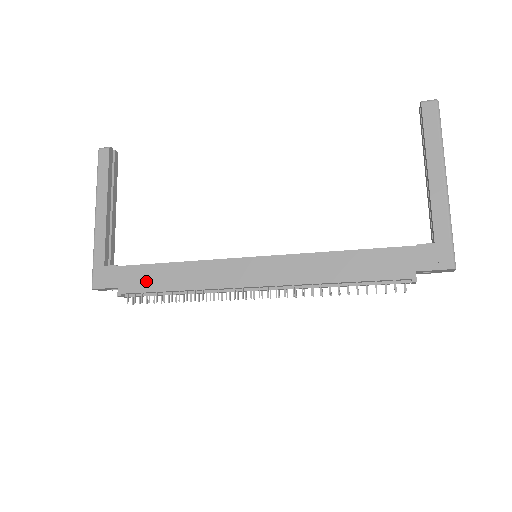
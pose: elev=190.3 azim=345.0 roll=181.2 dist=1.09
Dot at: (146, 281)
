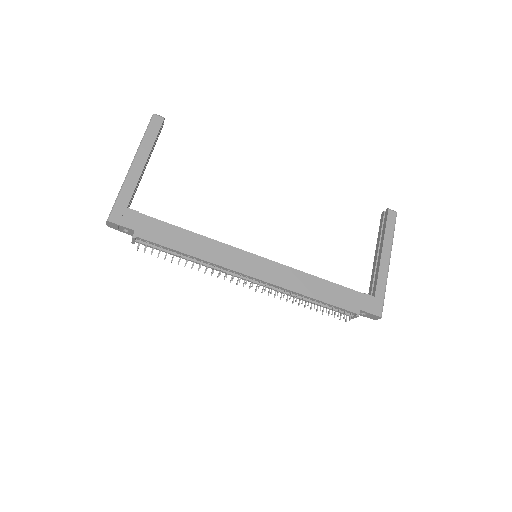
Dot at: (164, 236)
